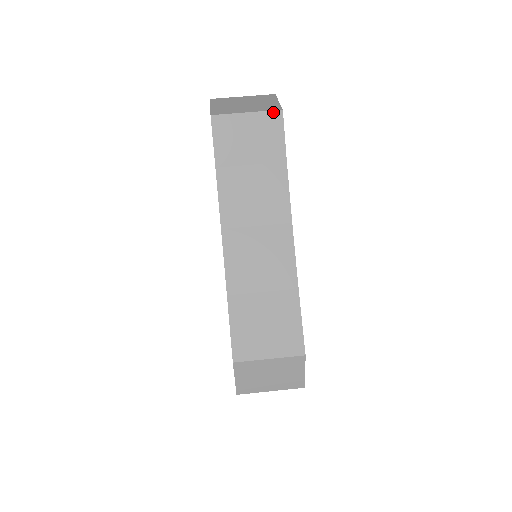
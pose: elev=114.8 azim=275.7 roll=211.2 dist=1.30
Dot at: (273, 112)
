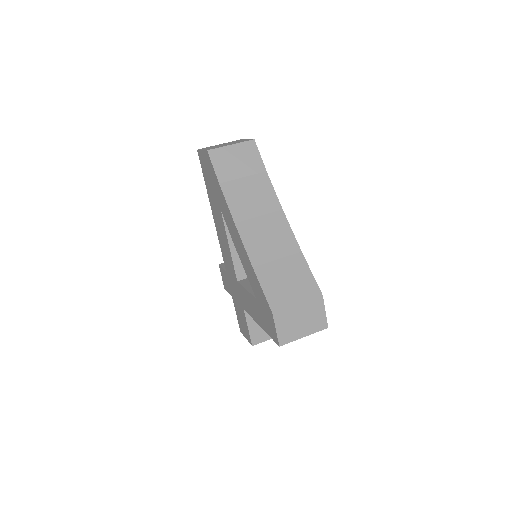
Dot at: (248, 142)
